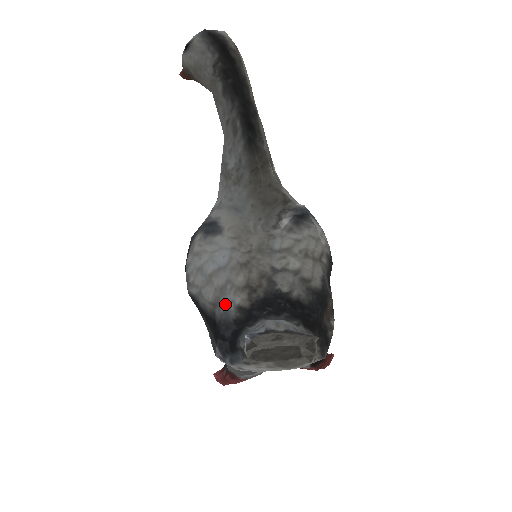
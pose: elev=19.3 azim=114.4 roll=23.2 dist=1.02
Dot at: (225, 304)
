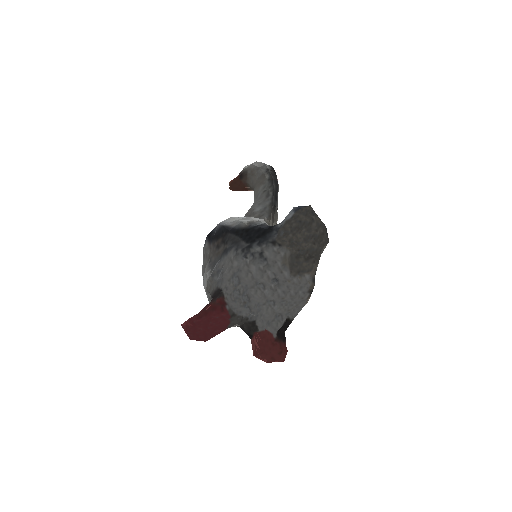
Dot at: (260, 223)
